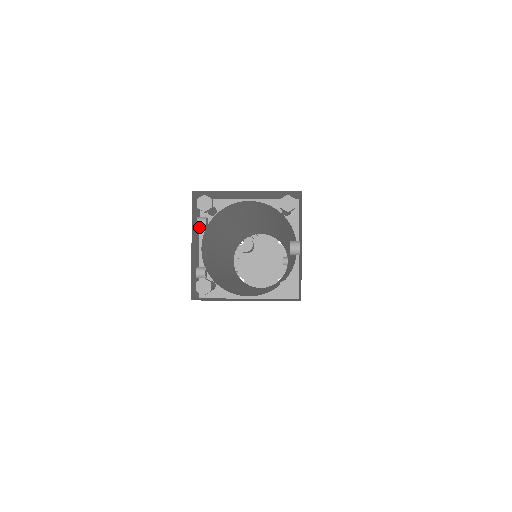
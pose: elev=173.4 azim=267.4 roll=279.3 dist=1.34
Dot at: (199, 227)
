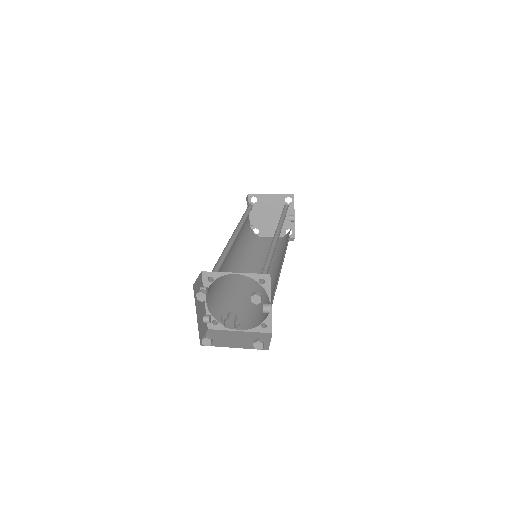
Dot at: occluded
